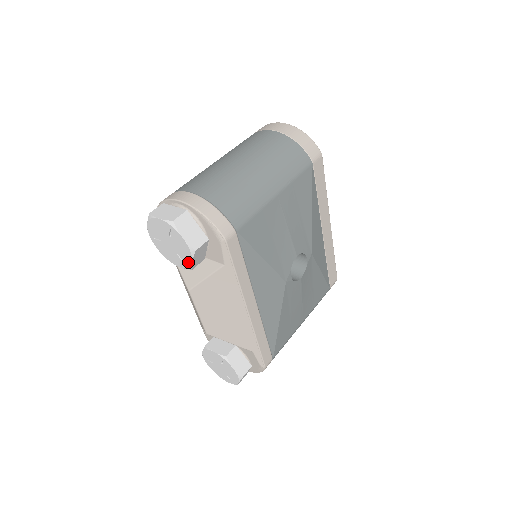
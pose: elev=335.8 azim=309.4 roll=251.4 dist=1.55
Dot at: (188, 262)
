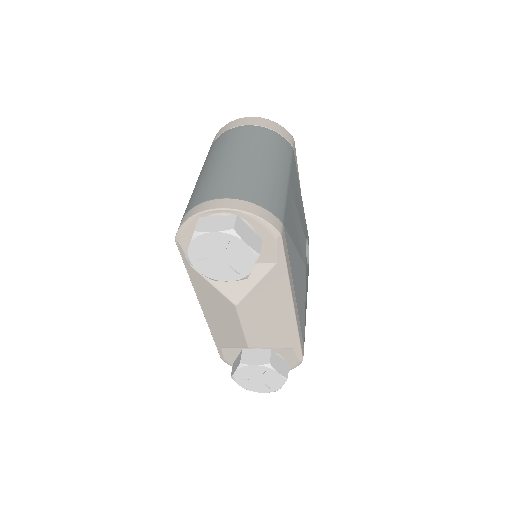
Dot at: (246, 271)
